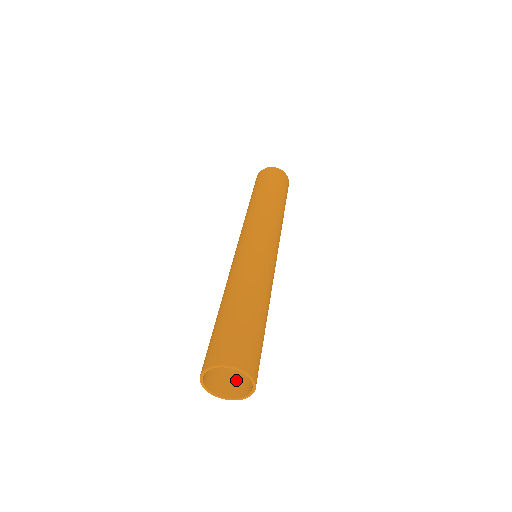
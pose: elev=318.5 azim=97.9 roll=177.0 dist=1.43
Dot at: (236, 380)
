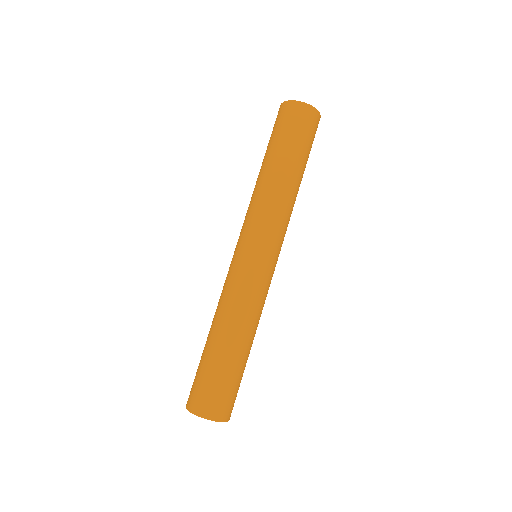
Dot at: occluded
